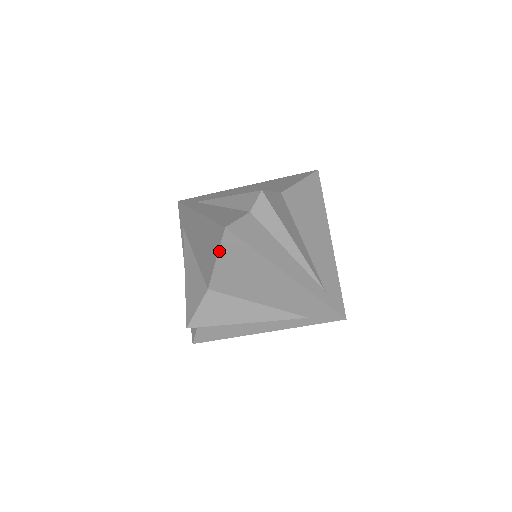
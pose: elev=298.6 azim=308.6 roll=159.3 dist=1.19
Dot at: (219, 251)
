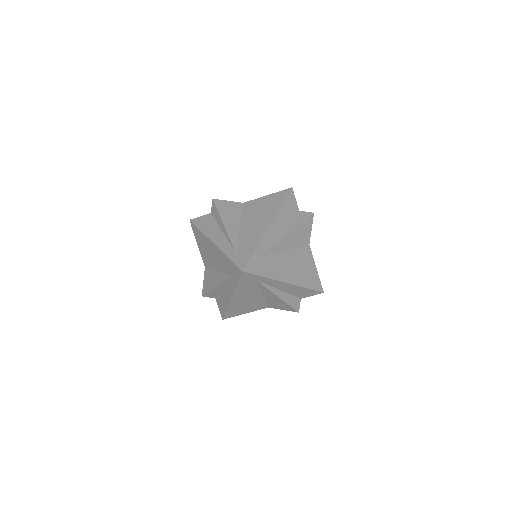
Dot at: (275, 193)
